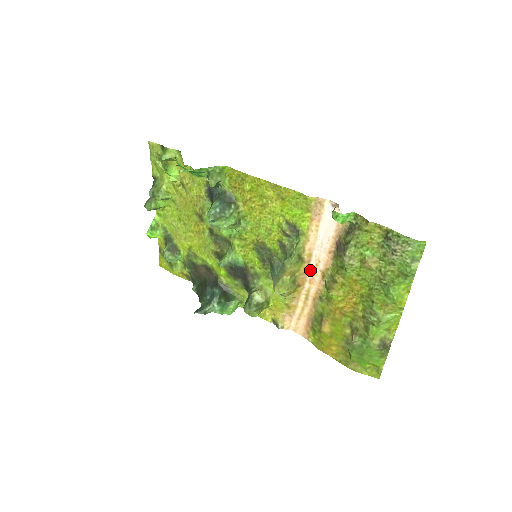
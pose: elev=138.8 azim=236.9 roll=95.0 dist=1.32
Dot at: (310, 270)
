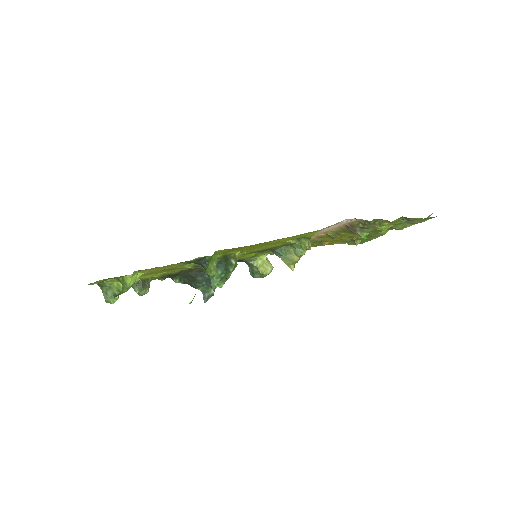
Dot at: occluded
